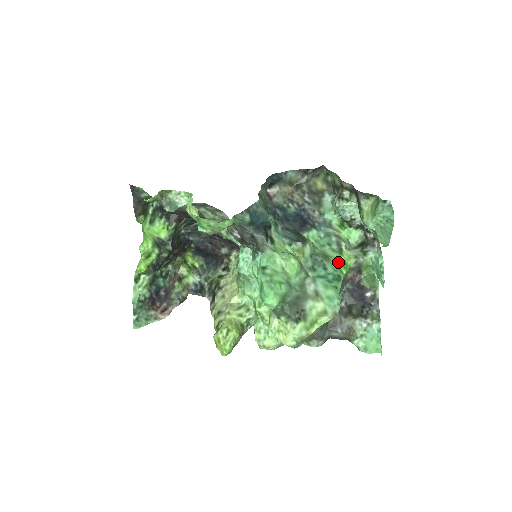
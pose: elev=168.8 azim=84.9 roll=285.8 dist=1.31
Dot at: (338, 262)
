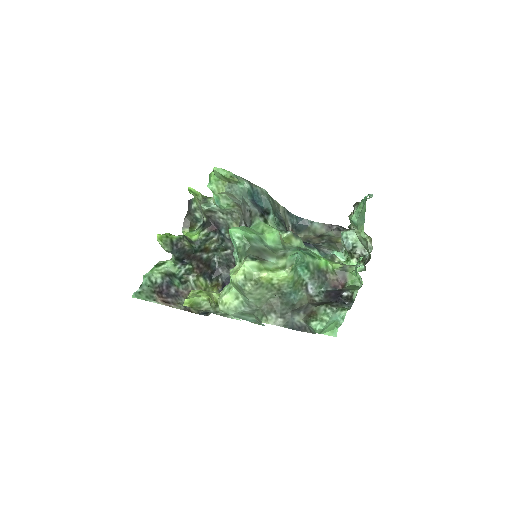
Dot at: occluded
